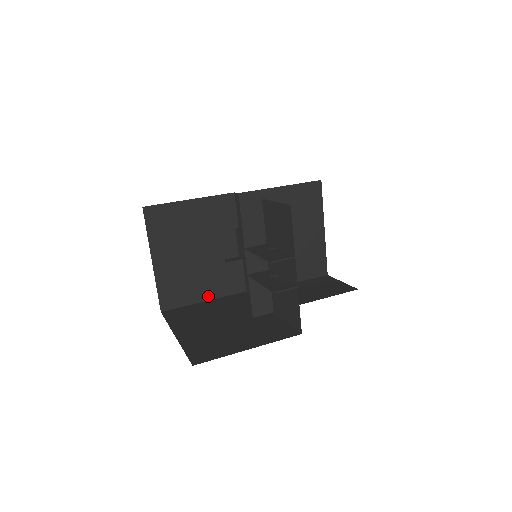
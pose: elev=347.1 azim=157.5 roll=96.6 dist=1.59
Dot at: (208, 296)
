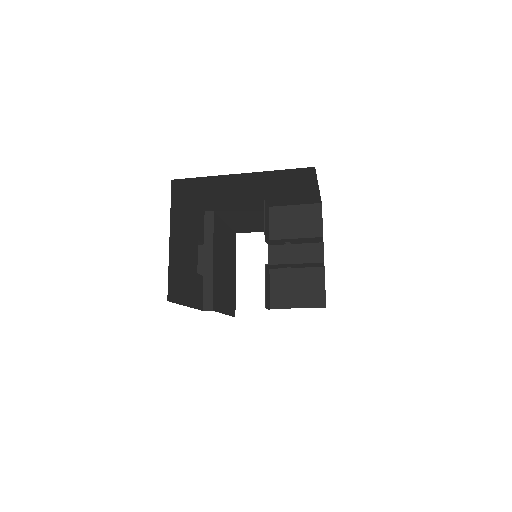
Dot at: (188, 302)
